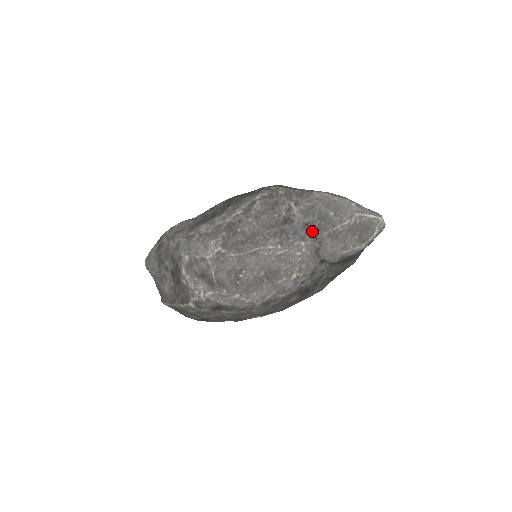
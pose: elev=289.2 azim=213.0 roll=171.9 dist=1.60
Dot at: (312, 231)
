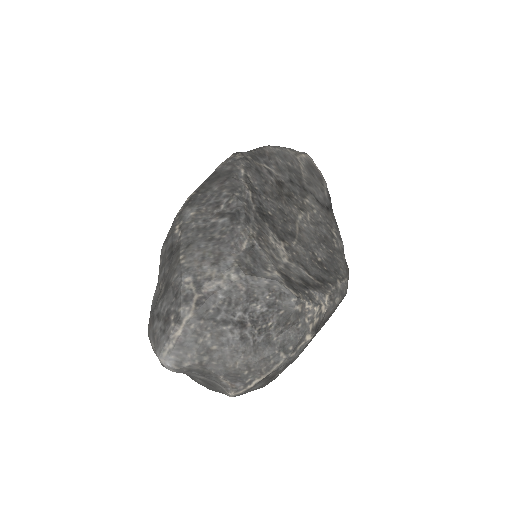
Dot at: (298, 185)
